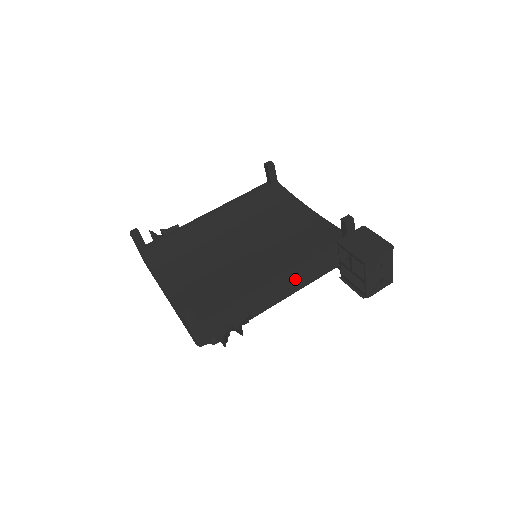
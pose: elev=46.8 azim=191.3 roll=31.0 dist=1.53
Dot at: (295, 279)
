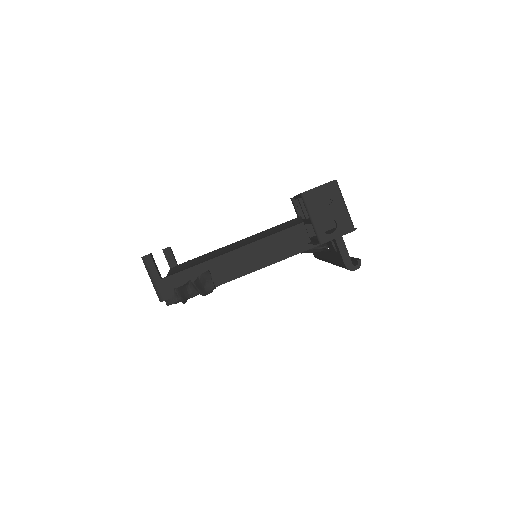
Dot at: (263, 246)
